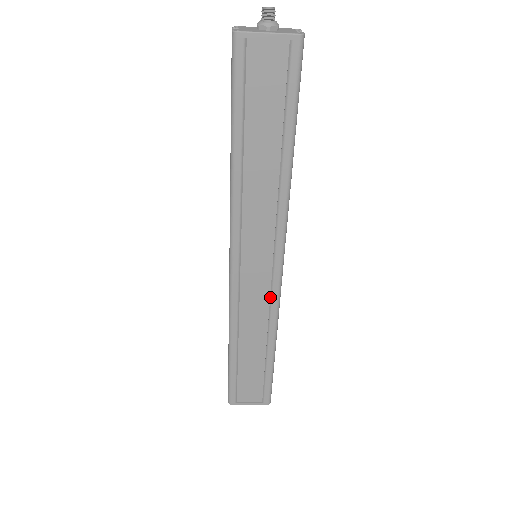
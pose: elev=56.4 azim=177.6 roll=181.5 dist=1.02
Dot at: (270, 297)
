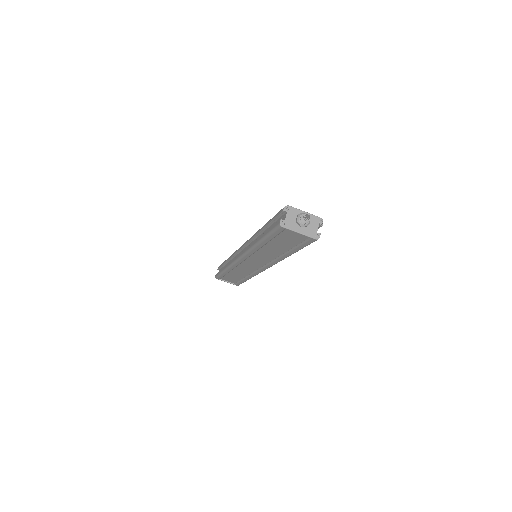
Dot at: (256, 270)
